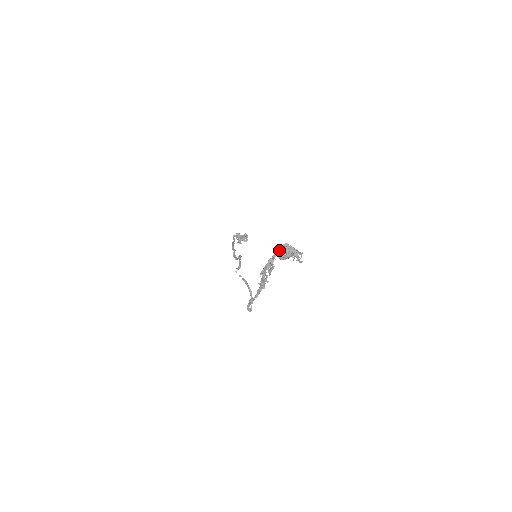
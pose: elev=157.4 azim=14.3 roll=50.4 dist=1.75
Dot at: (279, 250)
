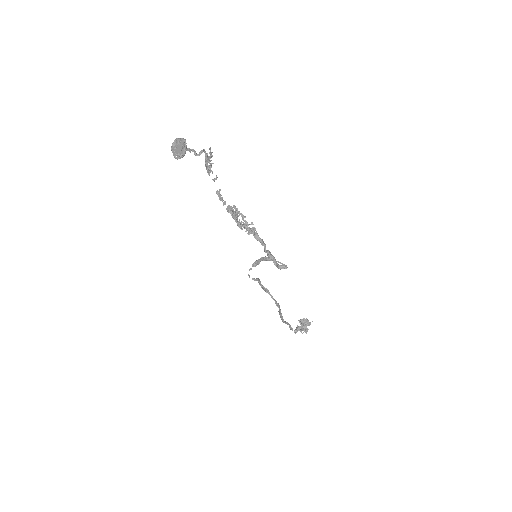
Dot at: (174, 156)
